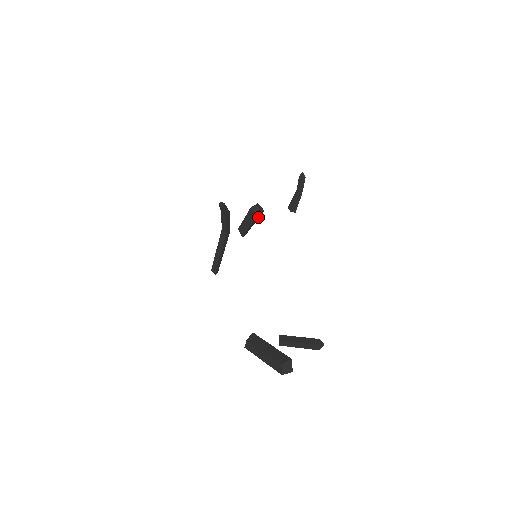
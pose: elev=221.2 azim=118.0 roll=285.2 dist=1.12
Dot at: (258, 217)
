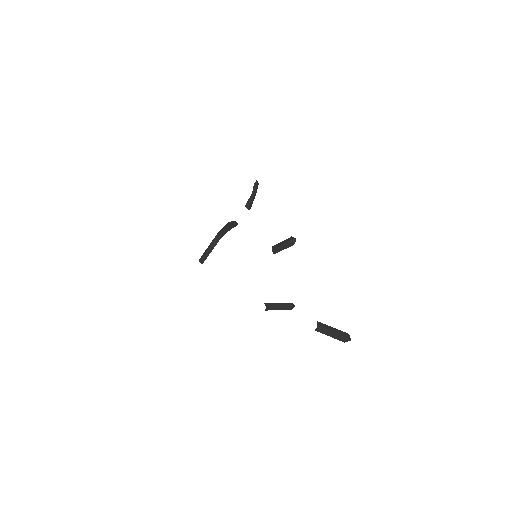
Dot at: (290, 244)
